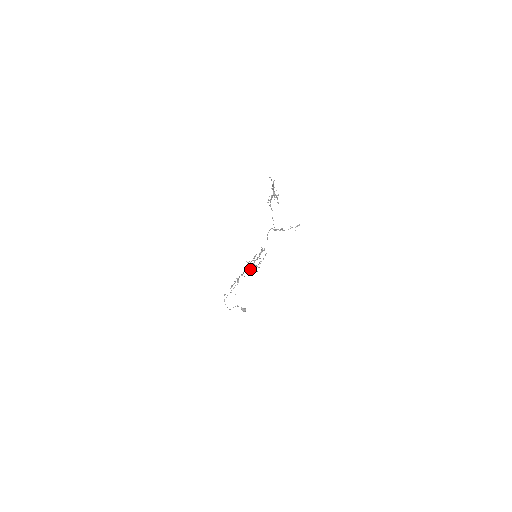
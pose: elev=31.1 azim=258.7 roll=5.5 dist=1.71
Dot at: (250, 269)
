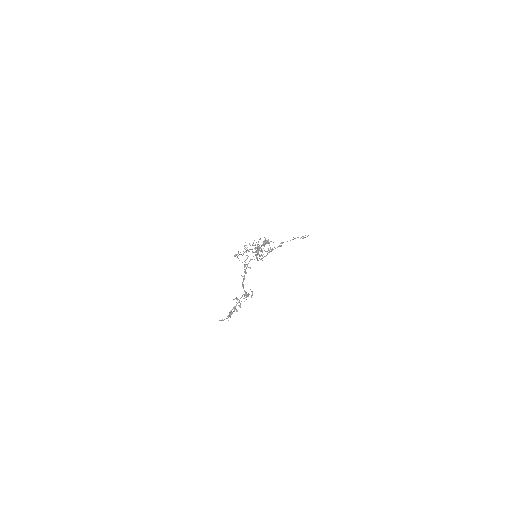
Dot at: occluded
